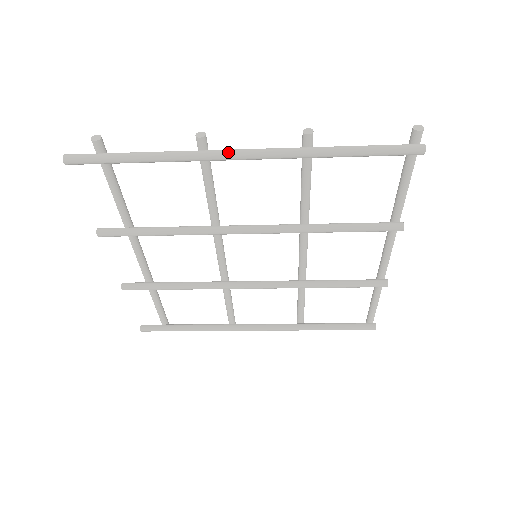
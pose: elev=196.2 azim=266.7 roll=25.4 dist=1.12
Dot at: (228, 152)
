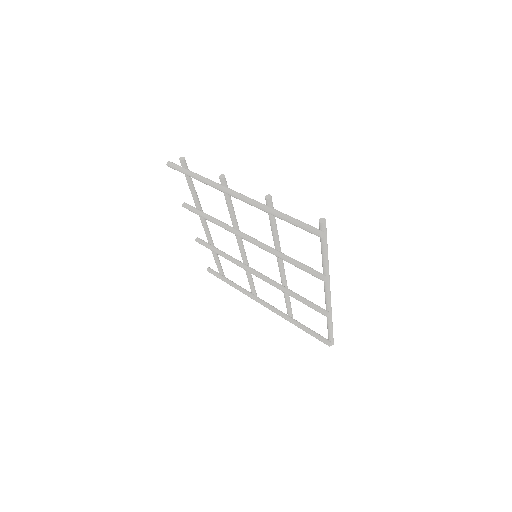
Dot at: (230, 191)
